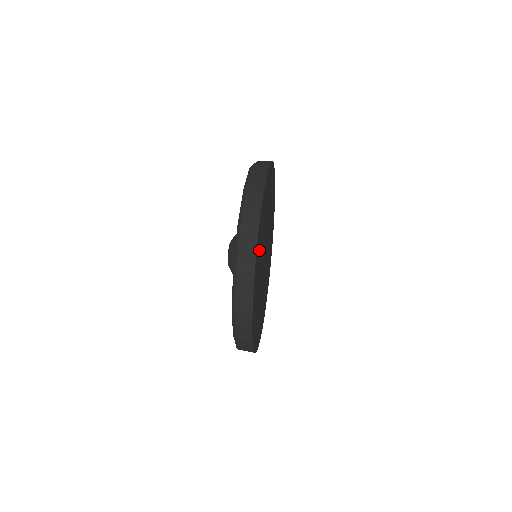
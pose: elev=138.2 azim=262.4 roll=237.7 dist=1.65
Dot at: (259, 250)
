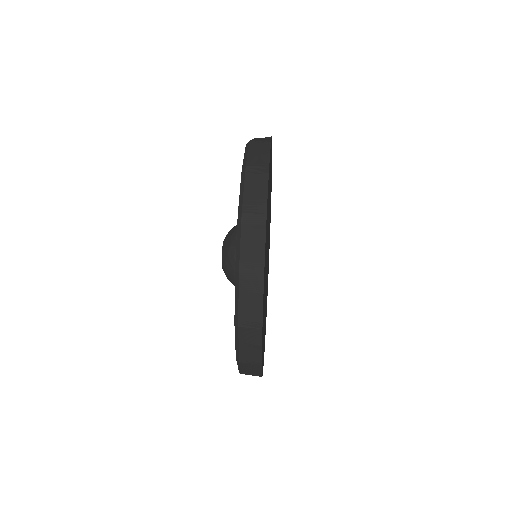
Dot at: occluded
